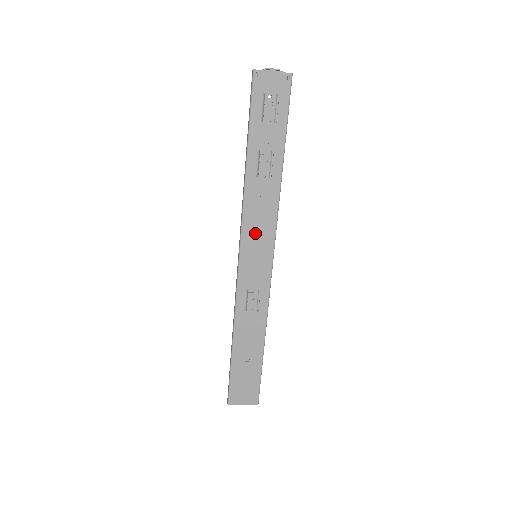
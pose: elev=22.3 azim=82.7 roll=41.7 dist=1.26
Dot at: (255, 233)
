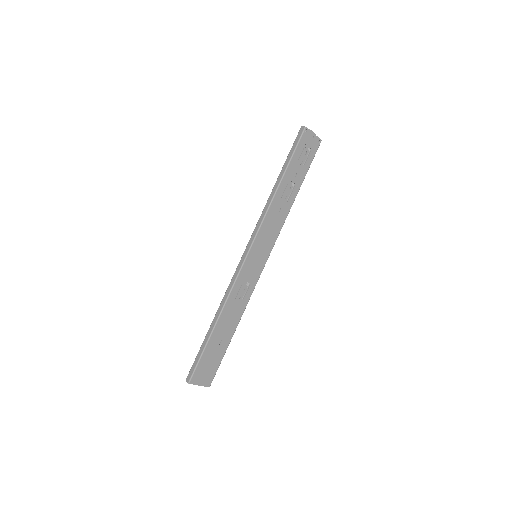
Dot at: (264, 238)
